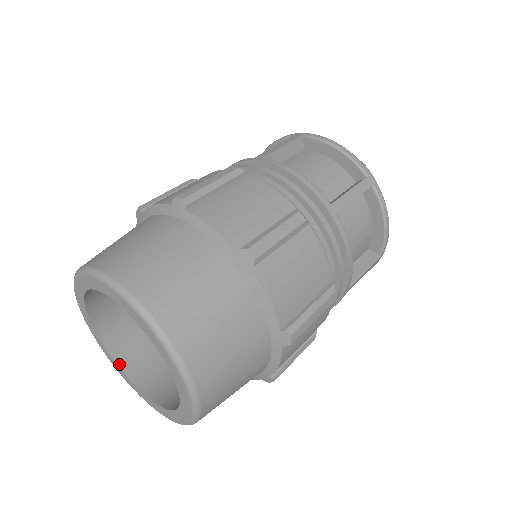
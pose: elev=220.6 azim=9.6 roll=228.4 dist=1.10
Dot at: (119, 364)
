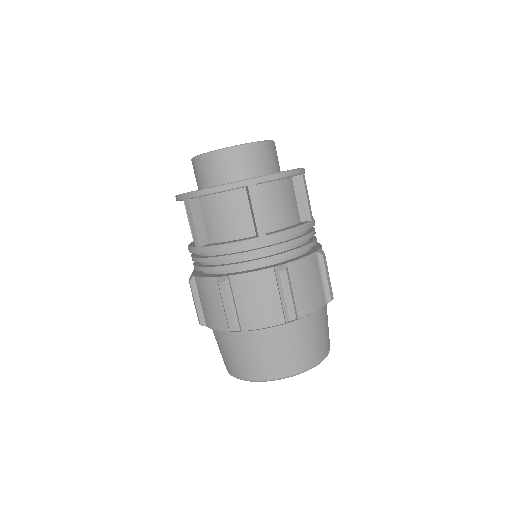
Dot at: occluded
